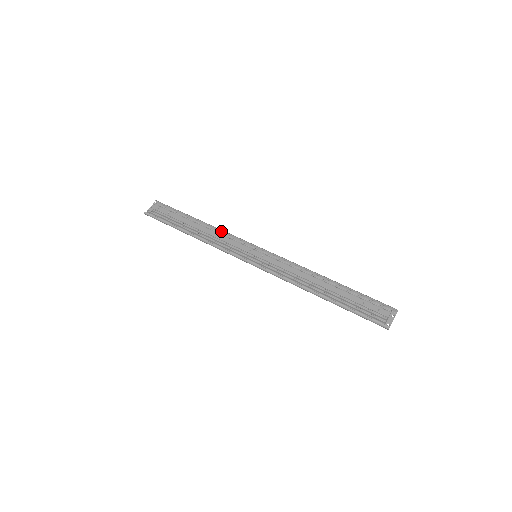
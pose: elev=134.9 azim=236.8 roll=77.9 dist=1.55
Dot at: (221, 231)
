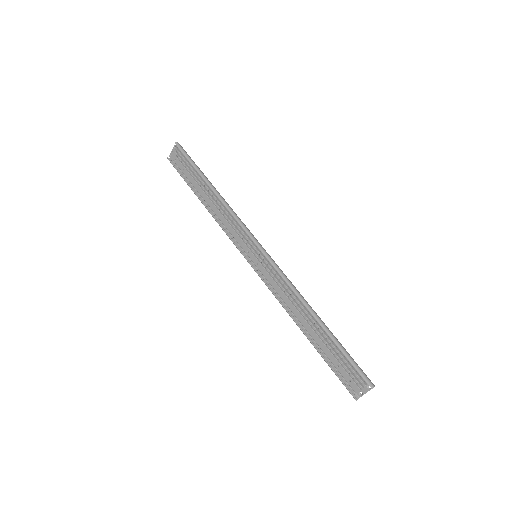
Dot at: (229, 208)
